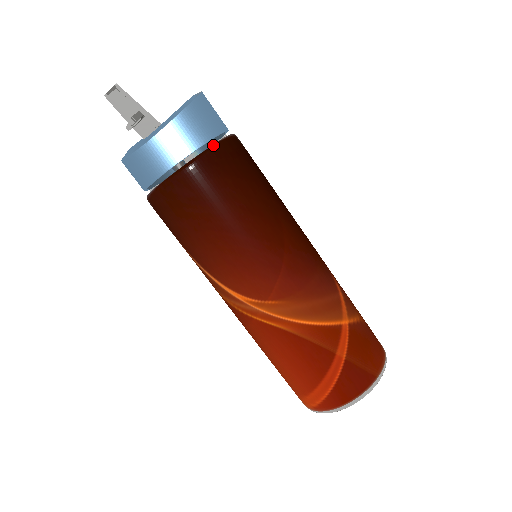
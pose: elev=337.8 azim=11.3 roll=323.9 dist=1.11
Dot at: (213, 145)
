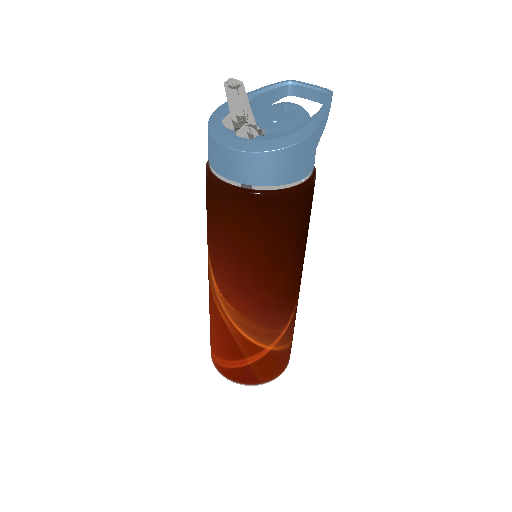
Dot at: (278, 191)
